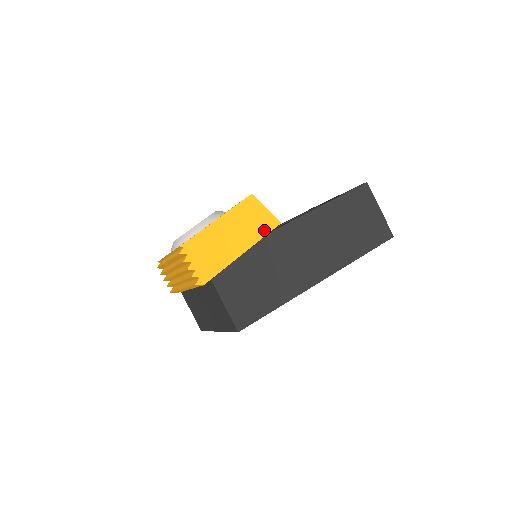
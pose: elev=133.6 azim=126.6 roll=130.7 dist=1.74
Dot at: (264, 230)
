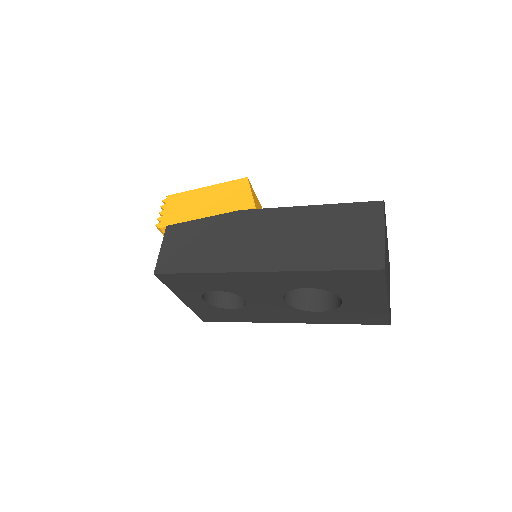
Dot at: (236, 207)
